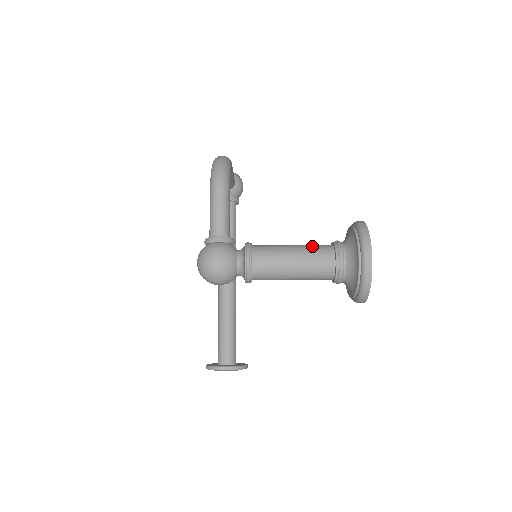
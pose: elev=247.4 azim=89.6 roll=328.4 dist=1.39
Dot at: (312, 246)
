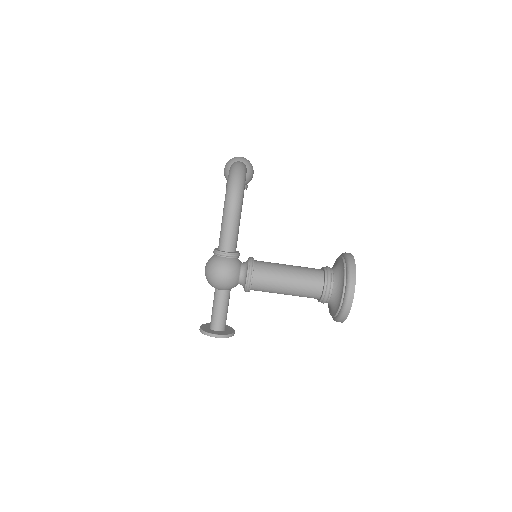
Dot at: (306, 271)
